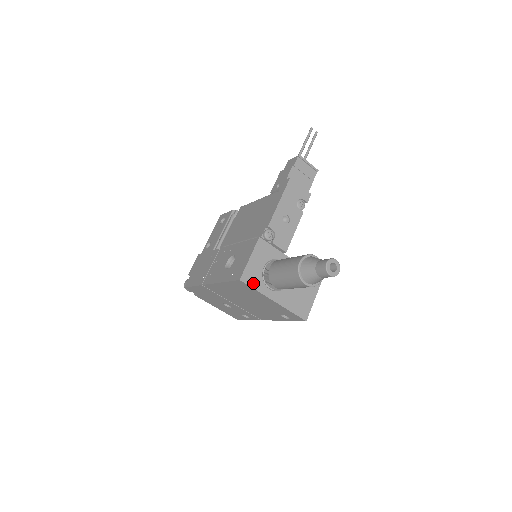
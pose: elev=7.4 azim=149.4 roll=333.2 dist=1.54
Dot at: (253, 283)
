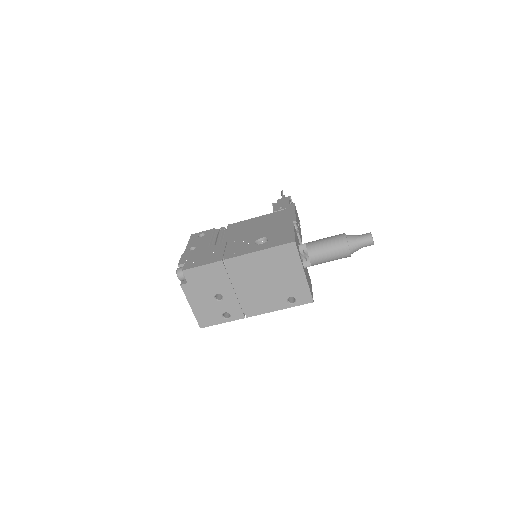
Dot at: (298, 250)
